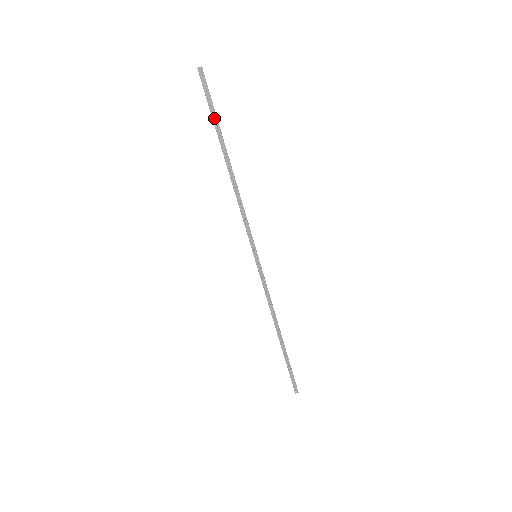
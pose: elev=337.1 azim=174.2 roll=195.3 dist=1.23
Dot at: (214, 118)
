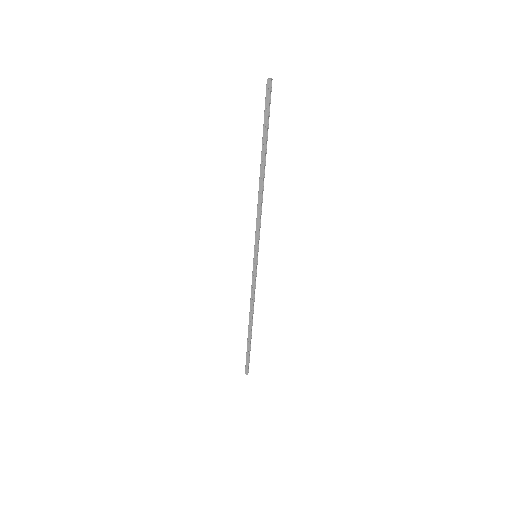
Dot at: (265, 128)
